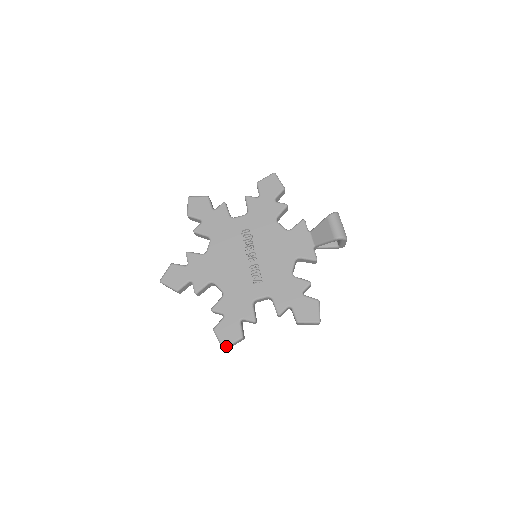
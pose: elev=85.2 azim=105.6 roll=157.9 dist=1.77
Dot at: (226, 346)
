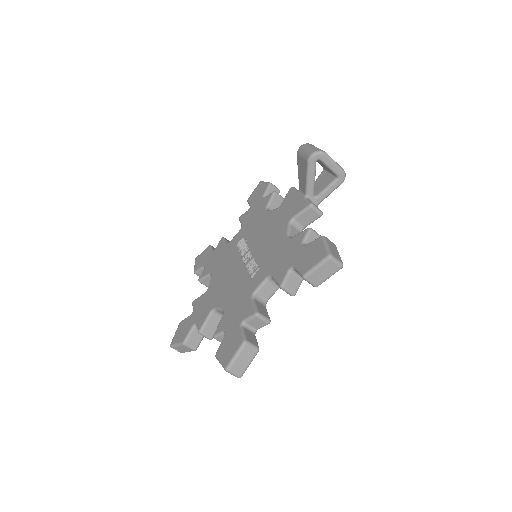
Dot at: (228, 364)
